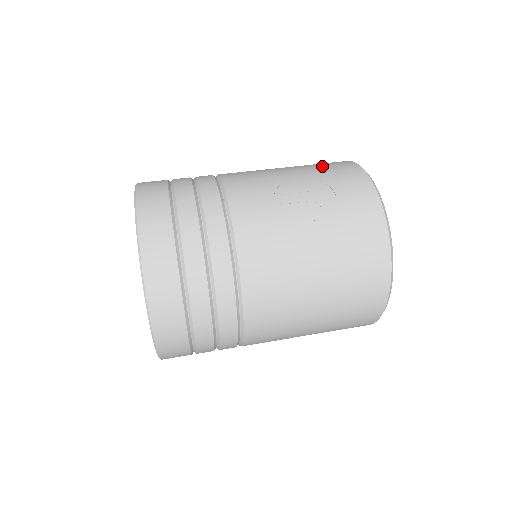
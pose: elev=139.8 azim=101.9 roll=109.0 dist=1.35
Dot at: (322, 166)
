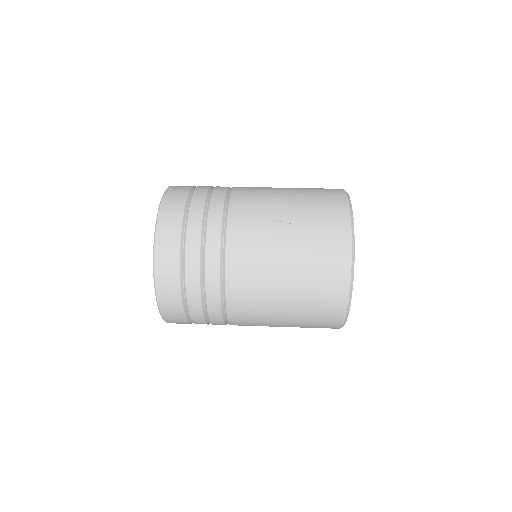
Dot at: (315, 189)
